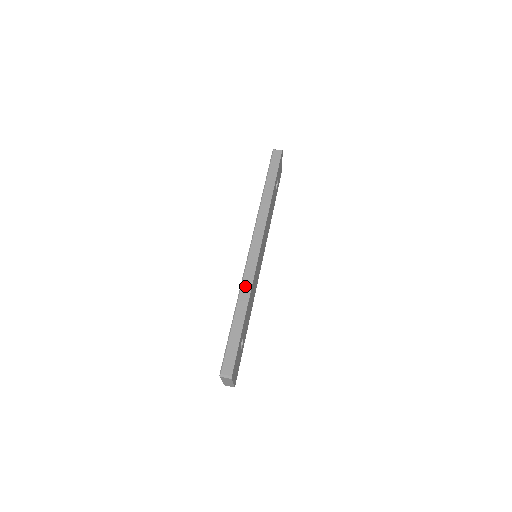
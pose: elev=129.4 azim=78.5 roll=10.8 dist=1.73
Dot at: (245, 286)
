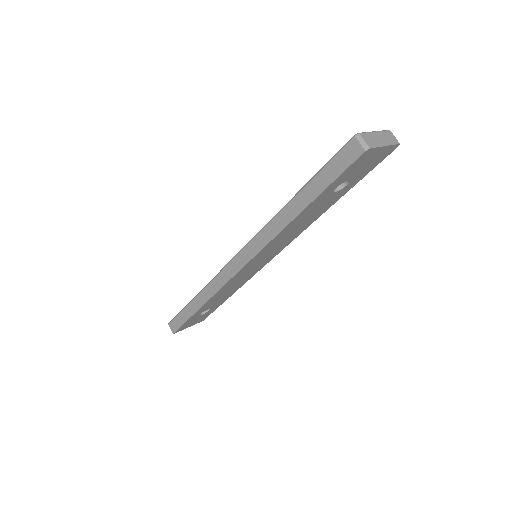
Dot at: (211, 287)
